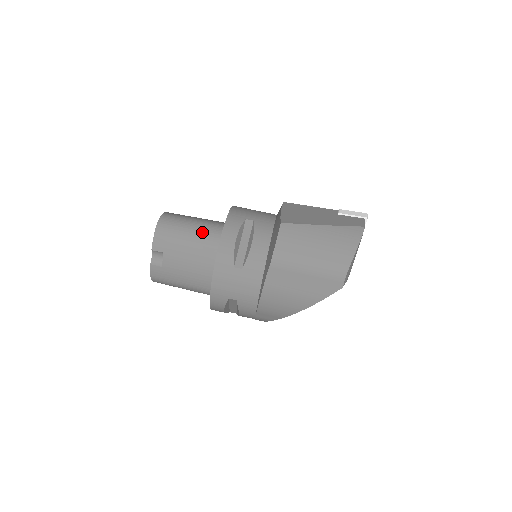
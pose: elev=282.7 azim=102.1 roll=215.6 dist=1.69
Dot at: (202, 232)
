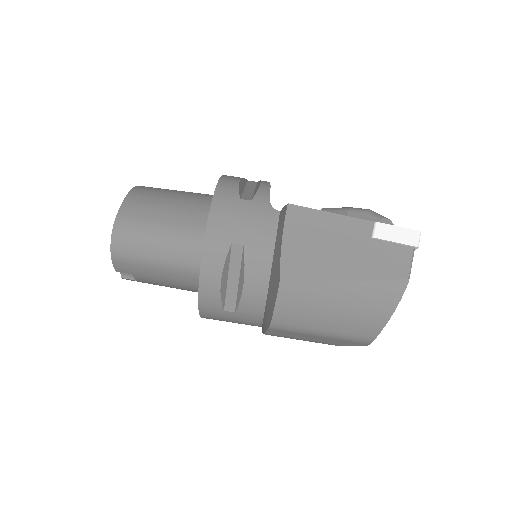
Dot at: (174, 256)
